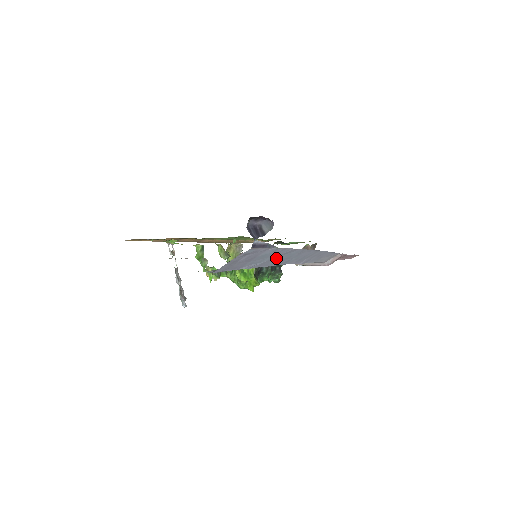
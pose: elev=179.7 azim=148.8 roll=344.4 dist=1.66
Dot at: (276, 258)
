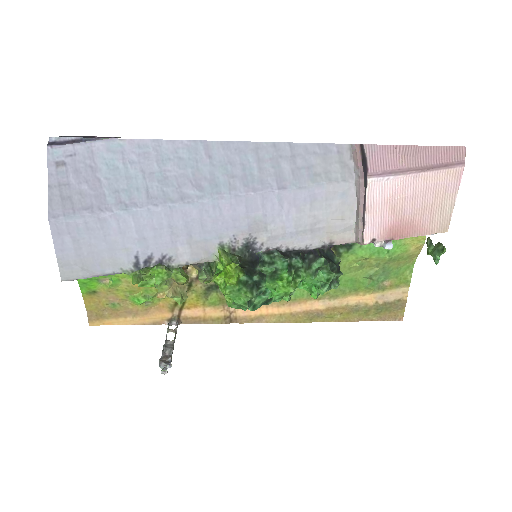
Dot at: (161, 175)
